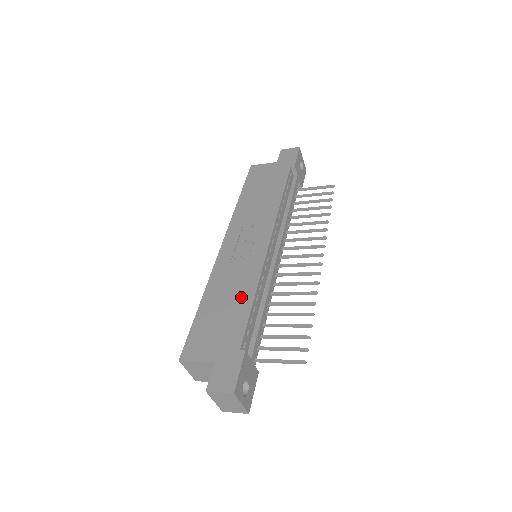
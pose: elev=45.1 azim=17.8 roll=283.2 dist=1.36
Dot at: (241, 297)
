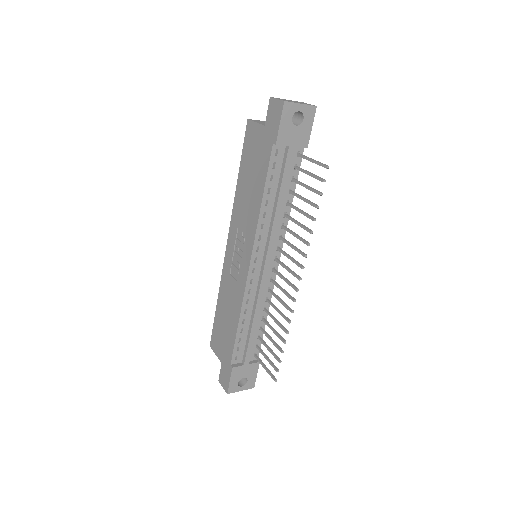
Dot at: (233, 318)
